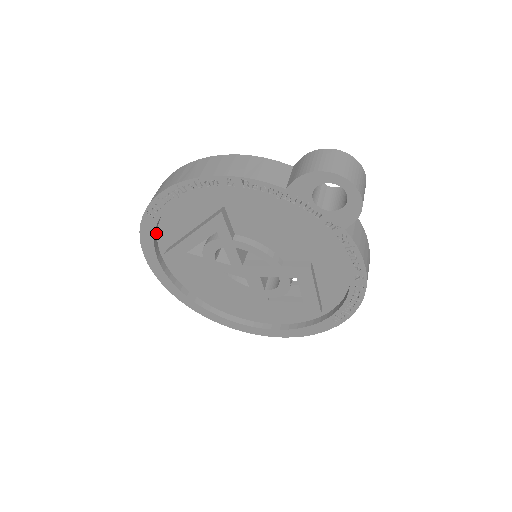
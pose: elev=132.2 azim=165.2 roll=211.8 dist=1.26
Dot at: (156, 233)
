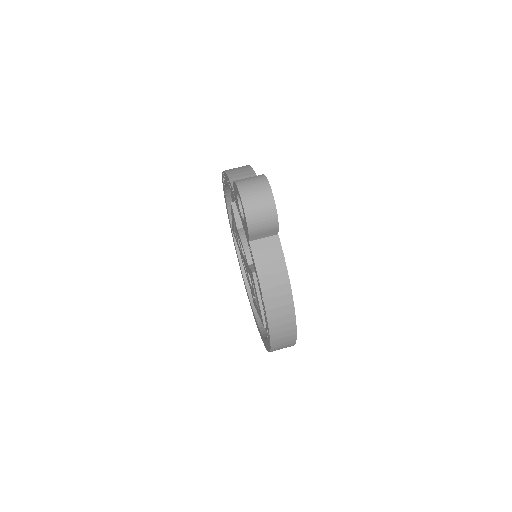
Dot at: occluded
